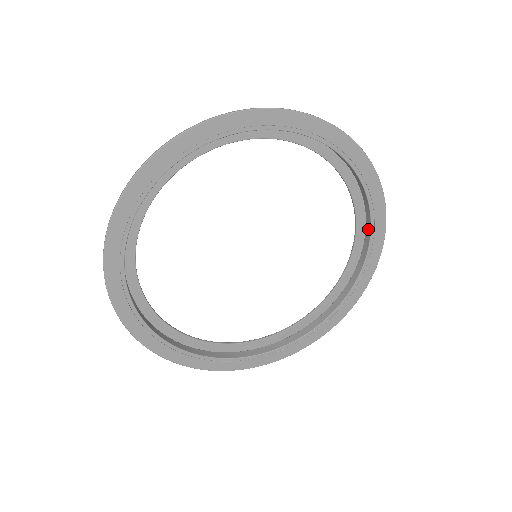
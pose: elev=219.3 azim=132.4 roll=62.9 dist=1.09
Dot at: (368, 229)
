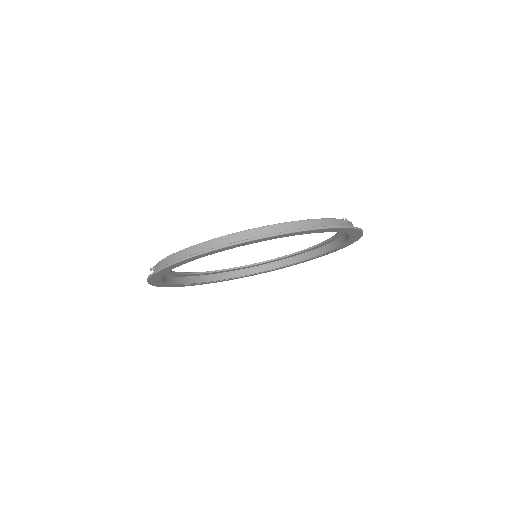
Dot at: occluded
